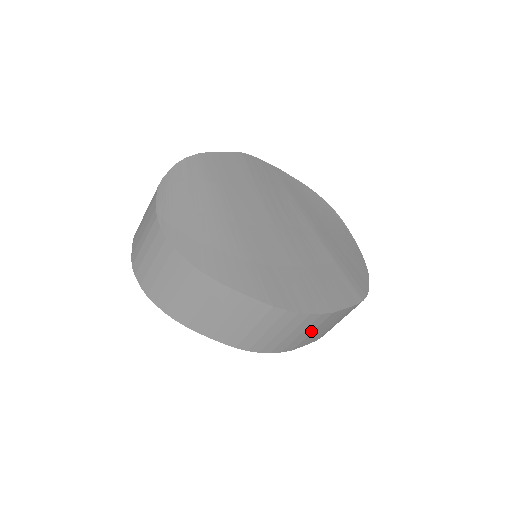
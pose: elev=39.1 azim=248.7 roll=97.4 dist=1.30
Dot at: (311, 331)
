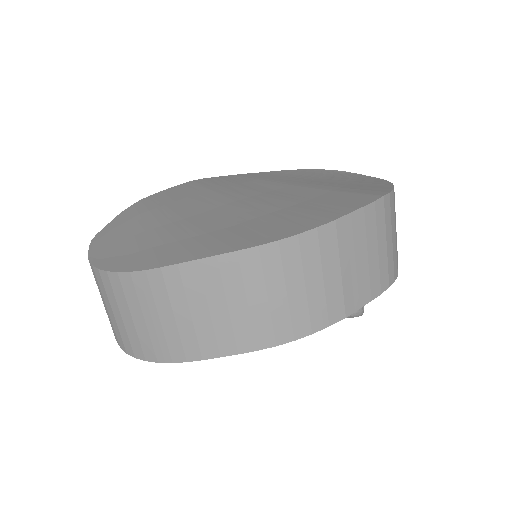
Dot at: (337, 269)
